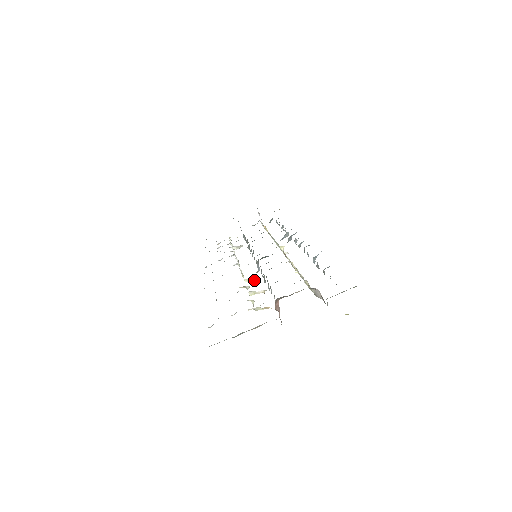
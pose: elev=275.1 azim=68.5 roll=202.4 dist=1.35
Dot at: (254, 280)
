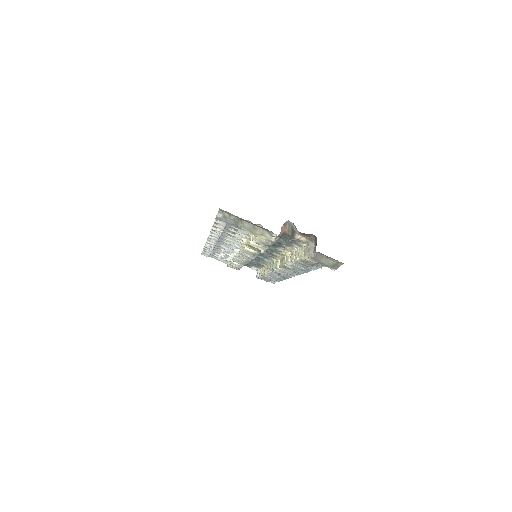
Dot at: (252, 251)
